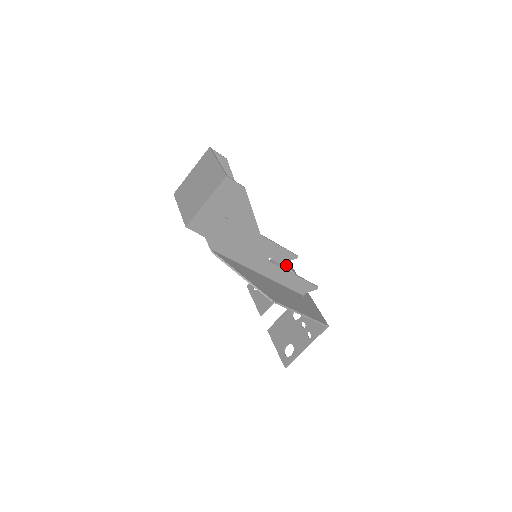
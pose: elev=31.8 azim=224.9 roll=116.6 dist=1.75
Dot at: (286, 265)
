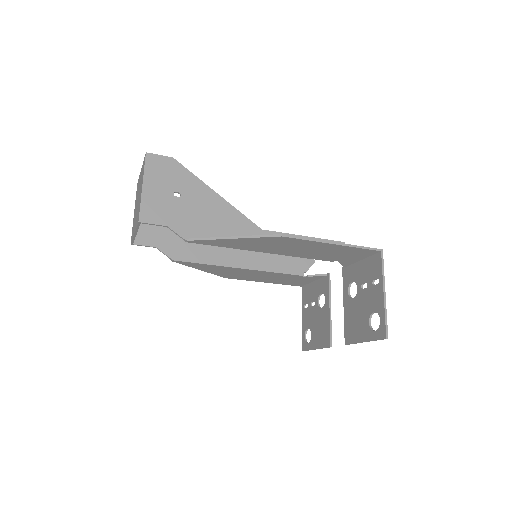
Dot at: (310, 275)
